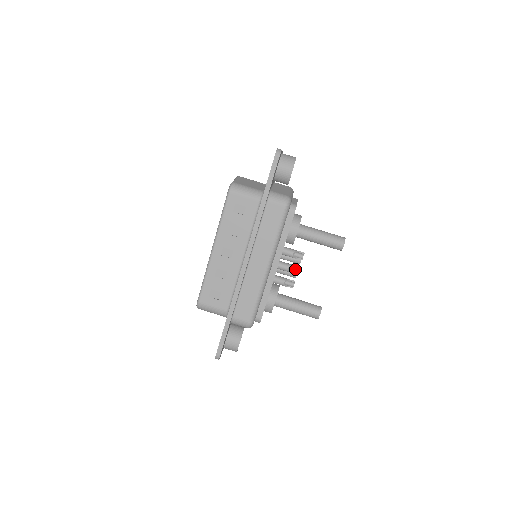
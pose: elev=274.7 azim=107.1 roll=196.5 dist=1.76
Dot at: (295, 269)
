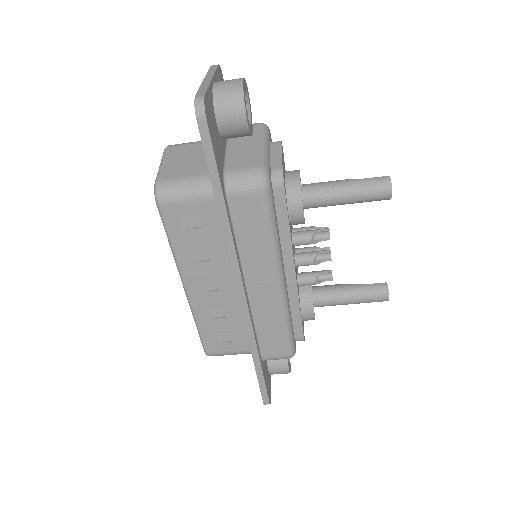
Dot at: (324, 254)
